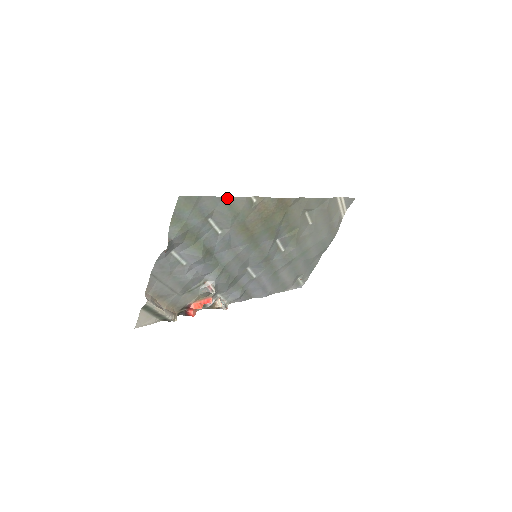
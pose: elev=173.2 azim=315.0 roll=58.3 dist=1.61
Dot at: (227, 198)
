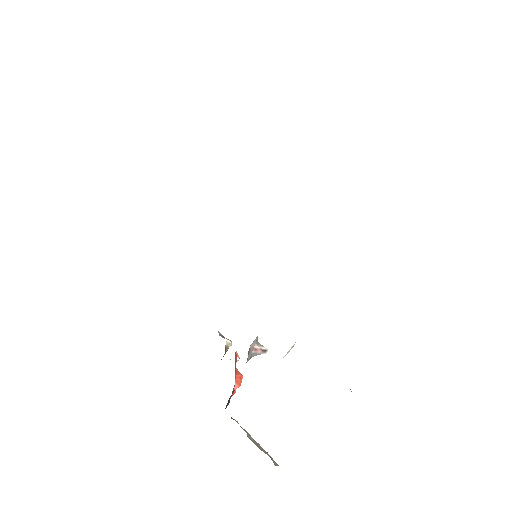
Dot at: occluded
